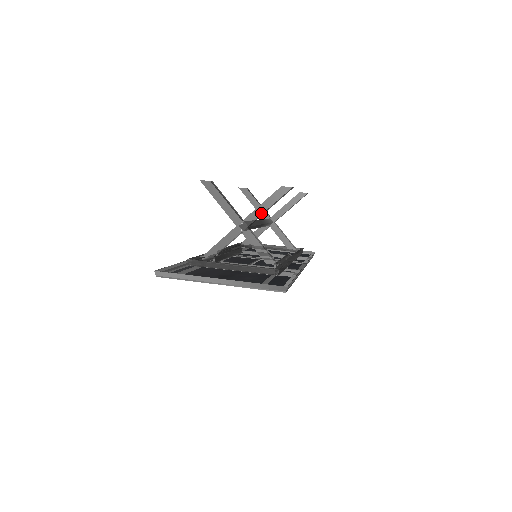
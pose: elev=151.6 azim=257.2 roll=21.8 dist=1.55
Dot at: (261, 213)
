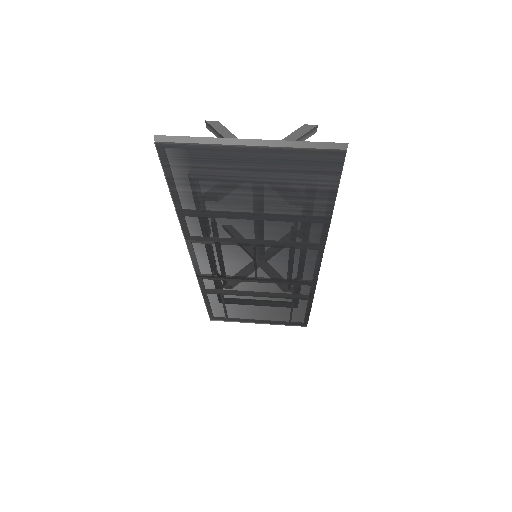
Dot at: occluded
